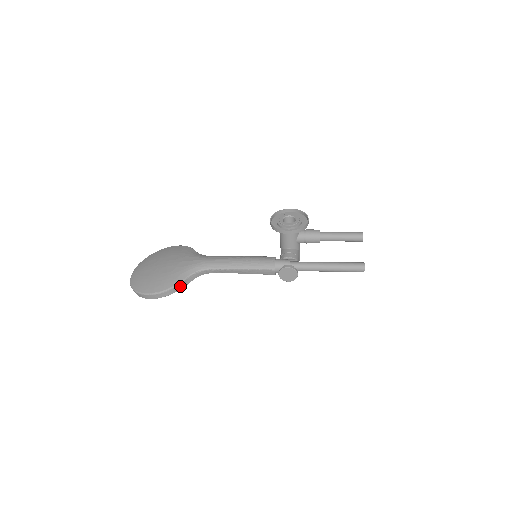
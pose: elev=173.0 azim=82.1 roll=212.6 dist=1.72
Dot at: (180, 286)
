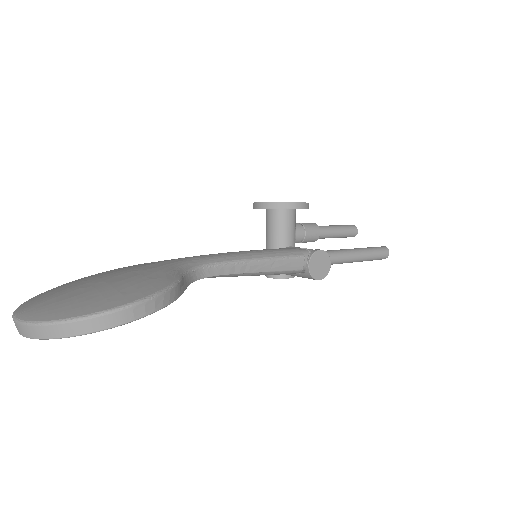
Dot at: (177, 289)
